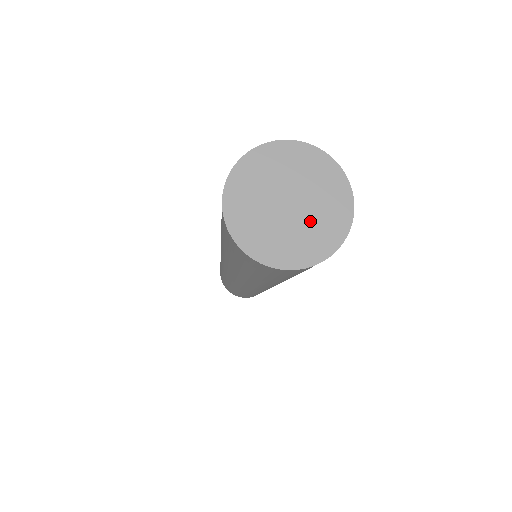
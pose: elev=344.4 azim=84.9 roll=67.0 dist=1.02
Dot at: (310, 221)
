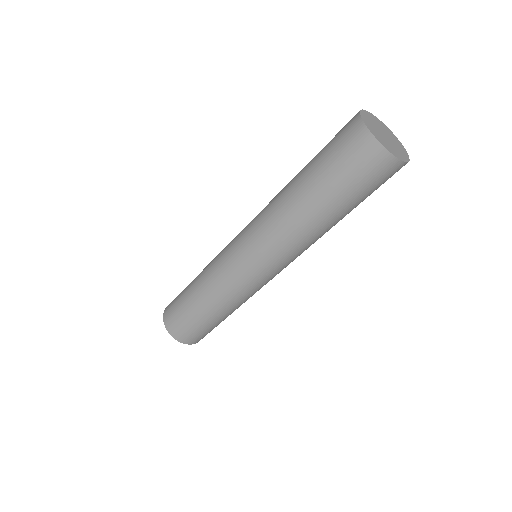
Dot at: (394, 142)
